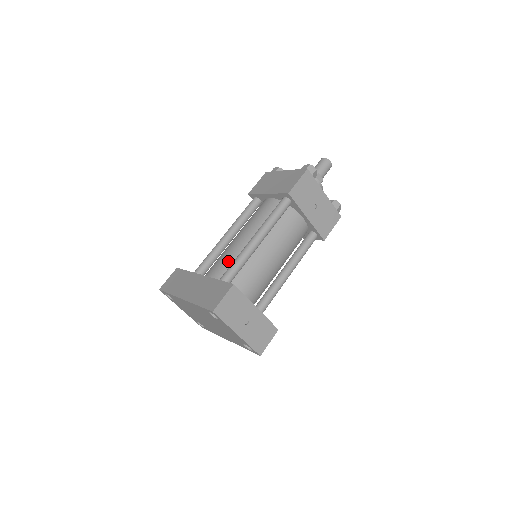
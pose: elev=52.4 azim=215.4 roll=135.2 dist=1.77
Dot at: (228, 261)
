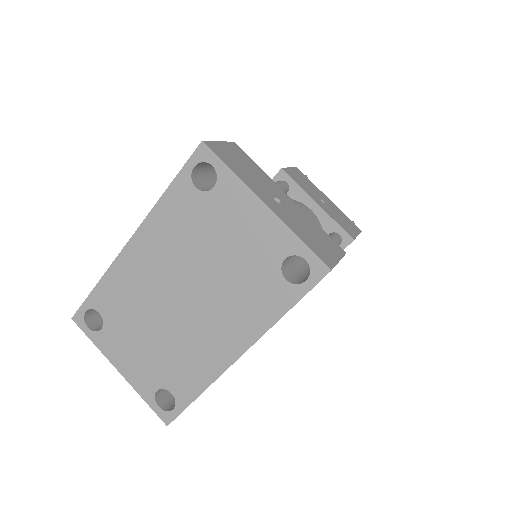
Dot at: occluded
